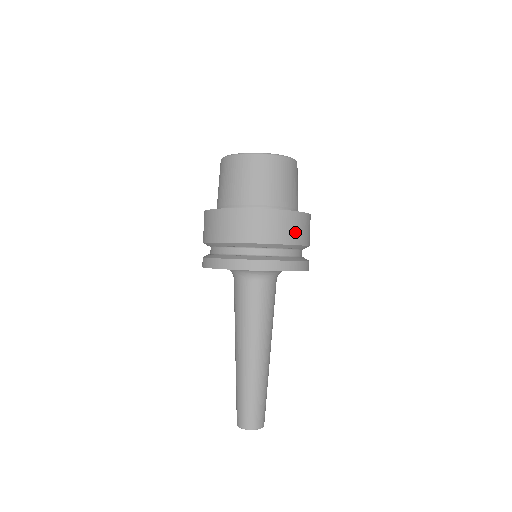
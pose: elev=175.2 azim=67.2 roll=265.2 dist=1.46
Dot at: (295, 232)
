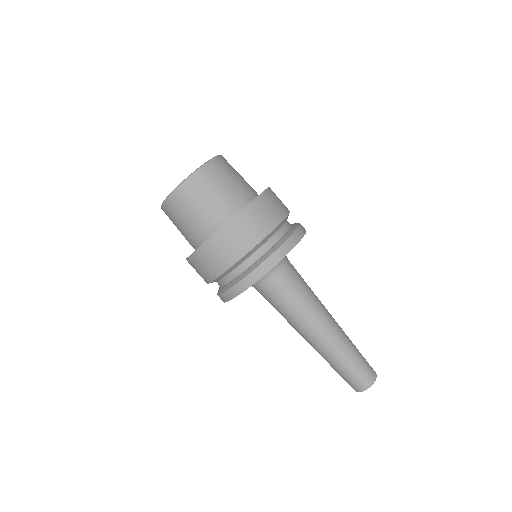
Dot at: (229, 251)
